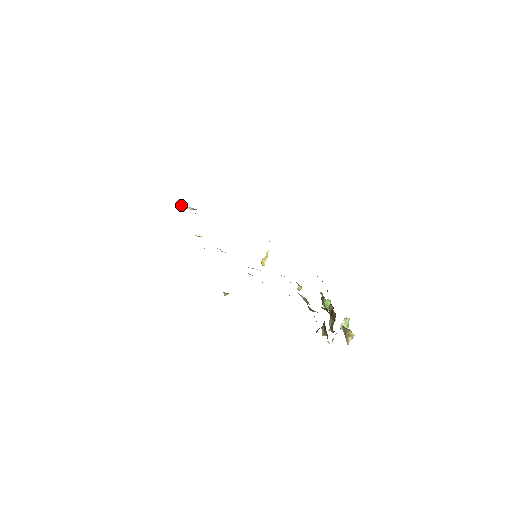
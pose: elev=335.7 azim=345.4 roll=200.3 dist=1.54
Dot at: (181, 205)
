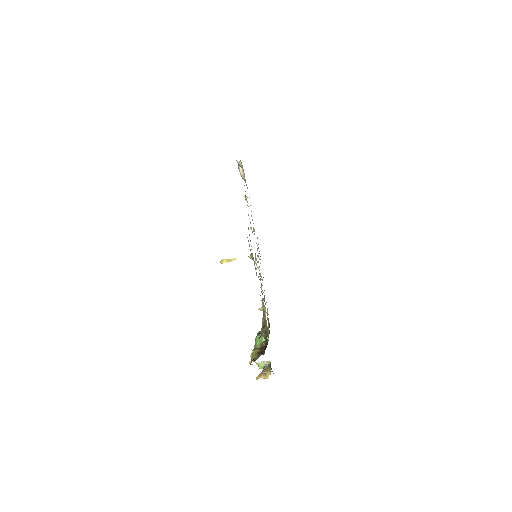
Dot at: occluded
